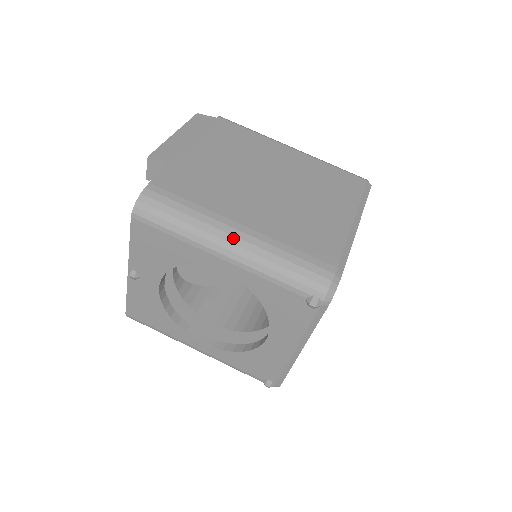
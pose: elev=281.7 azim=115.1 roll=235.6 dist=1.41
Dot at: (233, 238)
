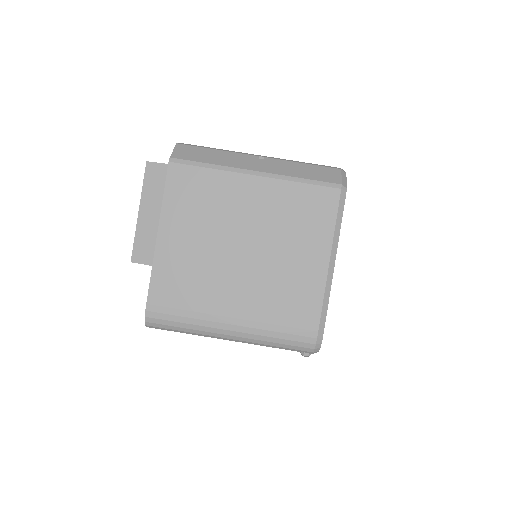
Dot at: (230, 332)
